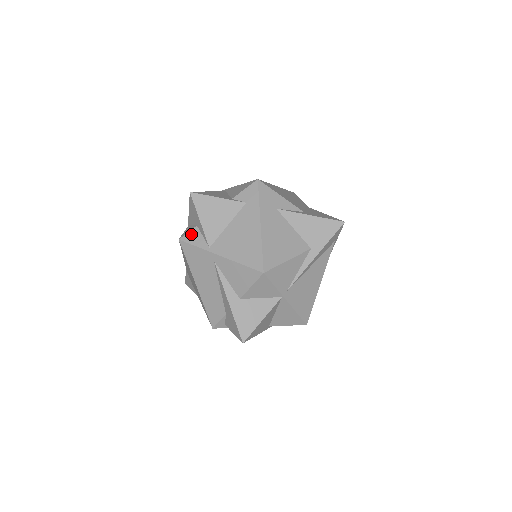
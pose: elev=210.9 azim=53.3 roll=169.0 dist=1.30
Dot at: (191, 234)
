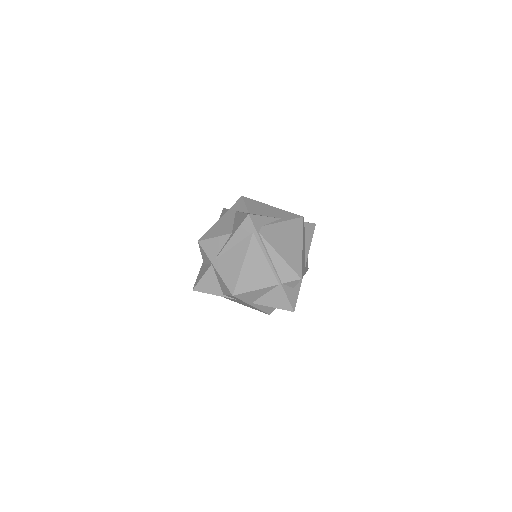
Dot at: occluded
